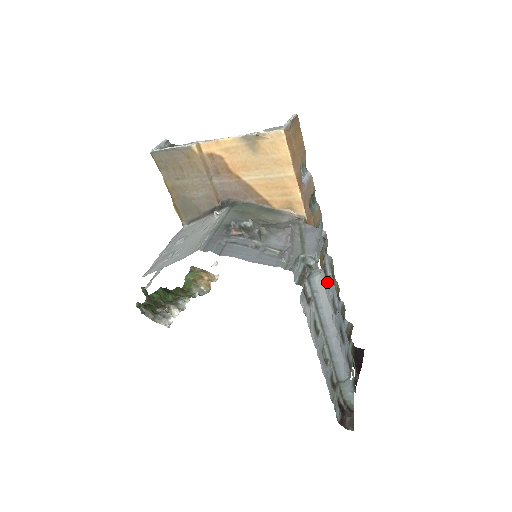
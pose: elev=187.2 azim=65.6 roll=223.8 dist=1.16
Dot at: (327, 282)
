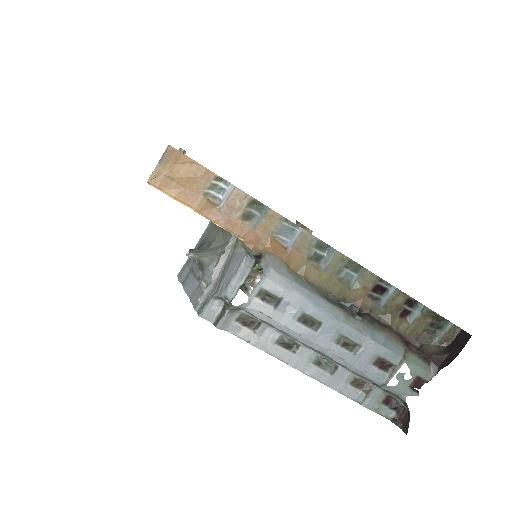
Dot at: (275, 307)
